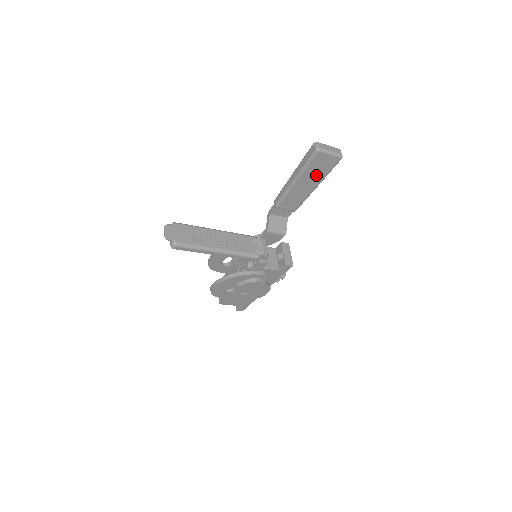
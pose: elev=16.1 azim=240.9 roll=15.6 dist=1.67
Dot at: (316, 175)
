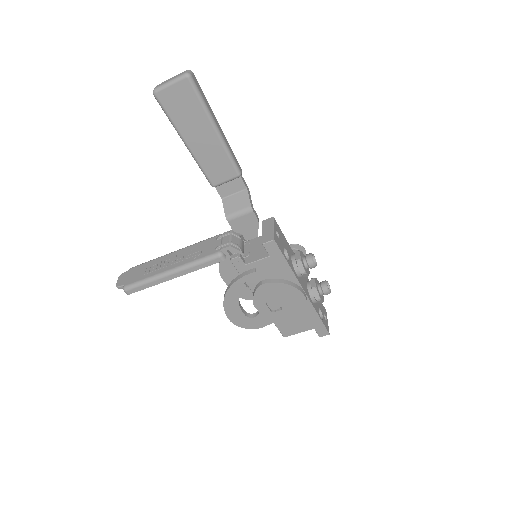
Dot at: (194, 119)
